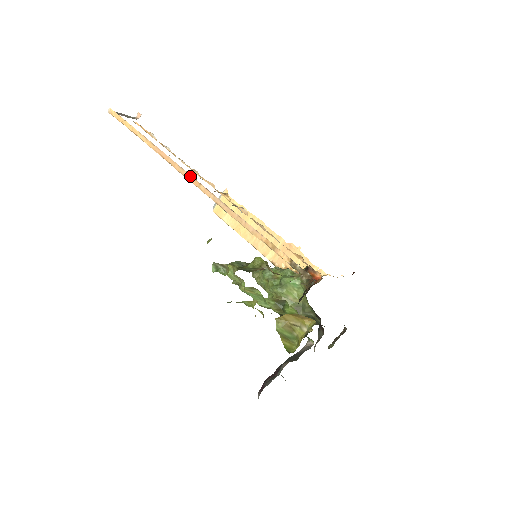
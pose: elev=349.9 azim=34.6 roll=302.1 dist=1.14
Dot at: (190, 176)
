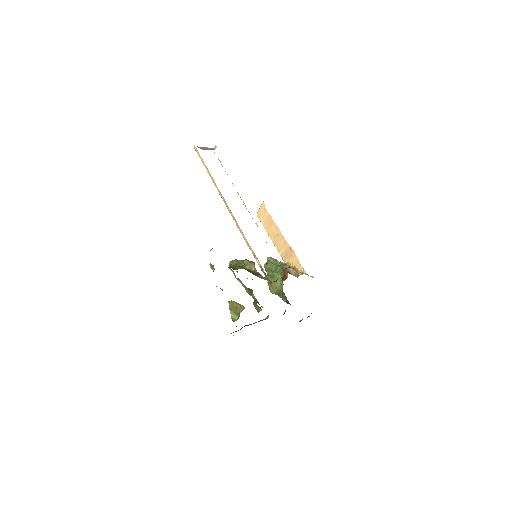
Dot at: (224, 200)
